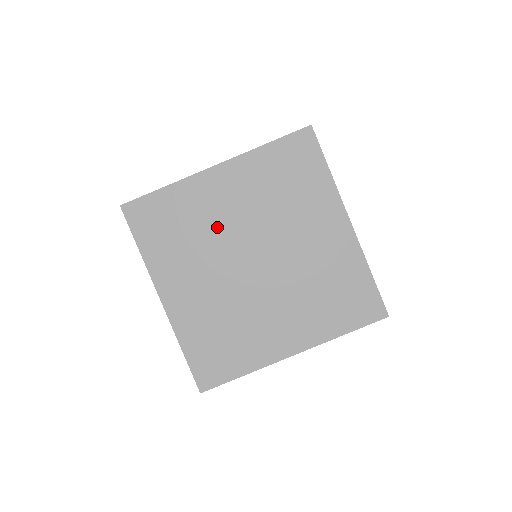
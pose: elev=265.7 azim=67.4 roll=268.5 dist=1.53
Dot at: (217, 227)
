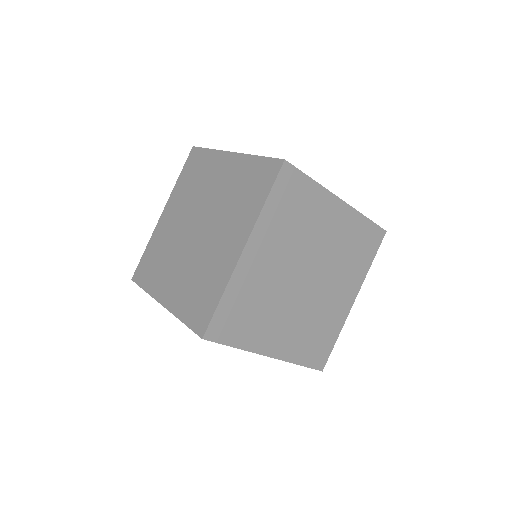
Dot at: (272, 284)
